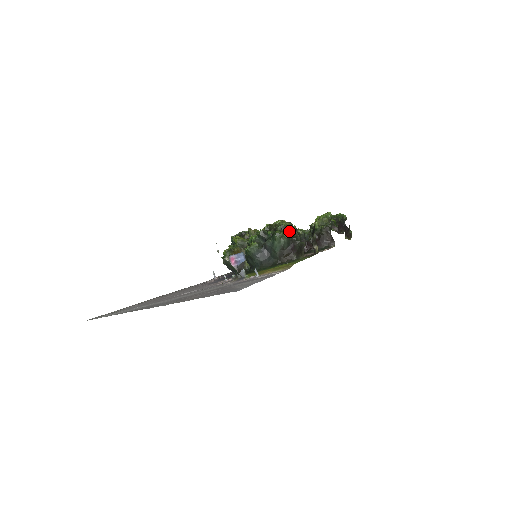
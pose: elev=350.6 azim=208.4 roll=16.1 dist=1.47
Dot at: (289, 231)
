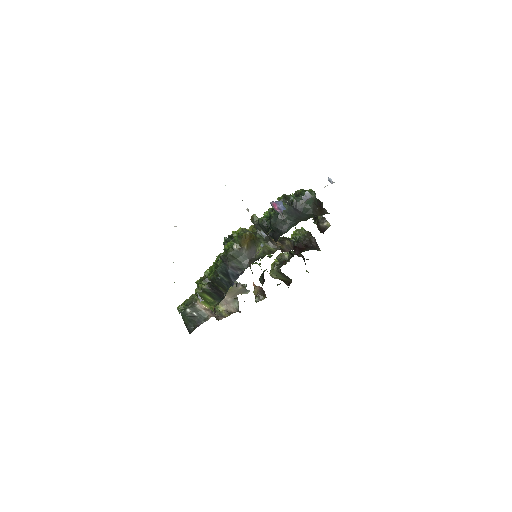
Dot at: occluded
